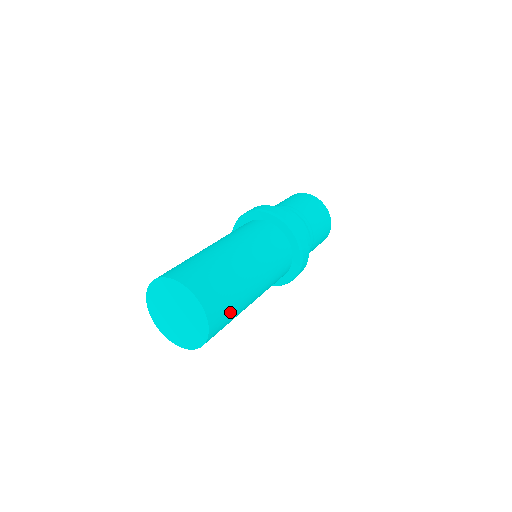
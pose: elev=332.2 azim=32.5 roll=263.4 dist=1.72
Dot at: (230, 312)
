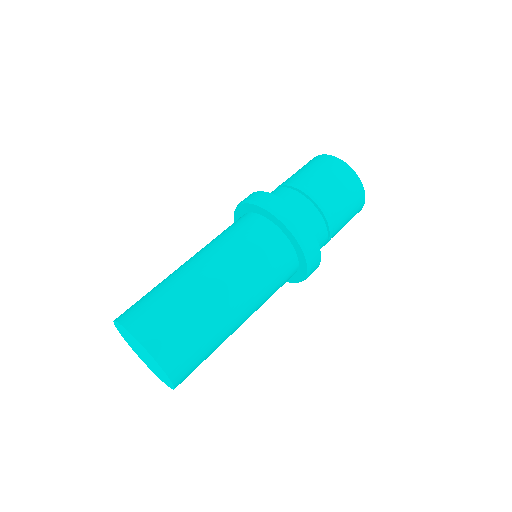
Dot at: occluded
